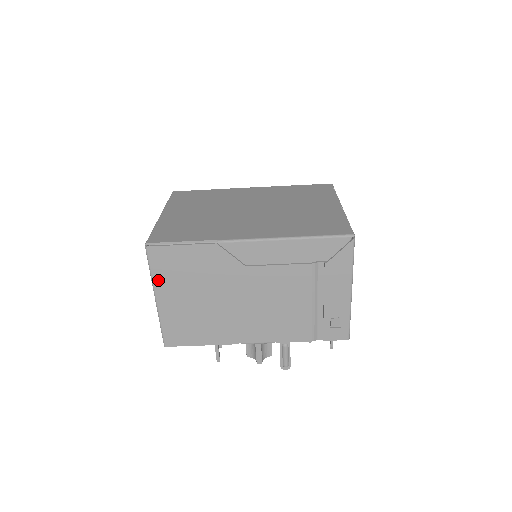
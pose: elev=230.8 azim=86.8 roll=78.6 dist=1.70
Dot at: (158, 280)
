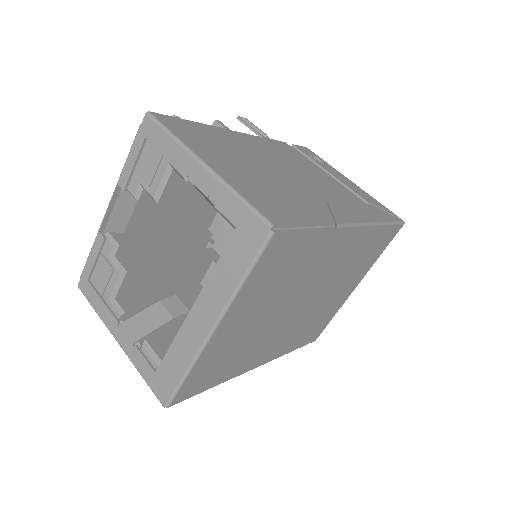
Dot at: occluded
